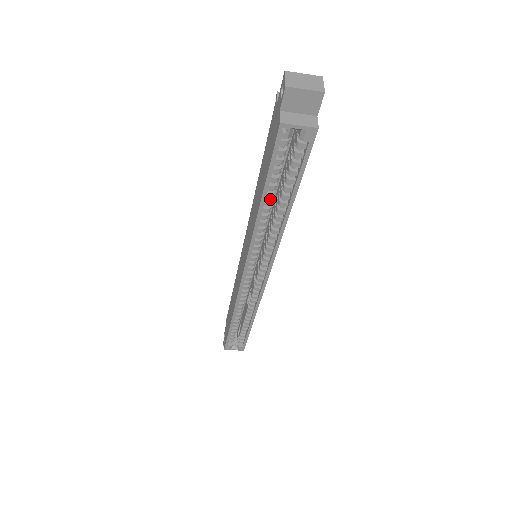
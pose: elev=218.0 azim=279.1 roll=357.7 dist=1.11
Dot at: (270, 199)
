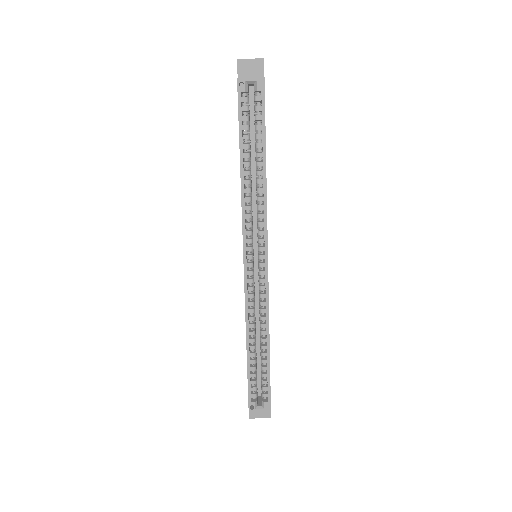
Dot at: (248, 162)
